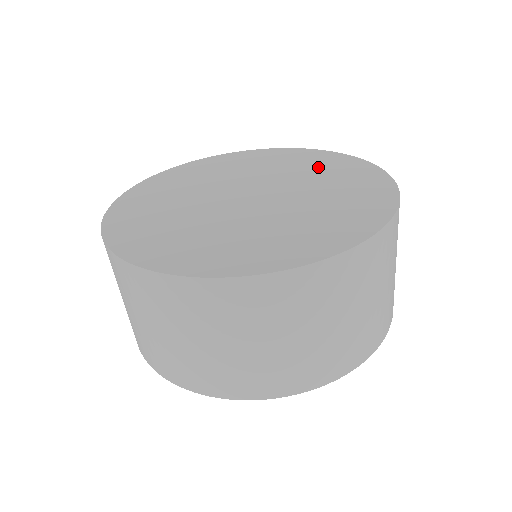
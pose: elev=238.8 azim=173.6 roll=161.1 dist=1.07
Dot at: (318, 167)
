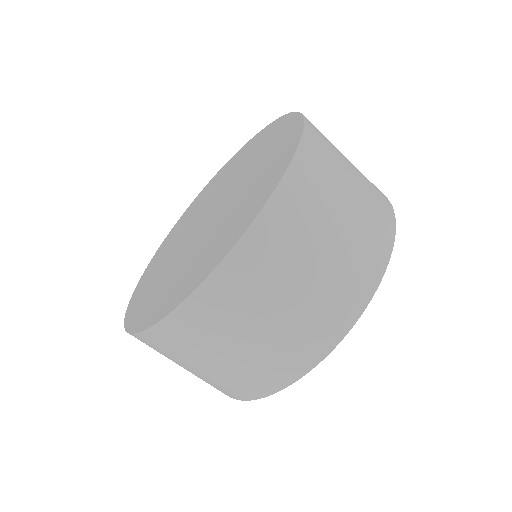
Dot at: (264, 148)
